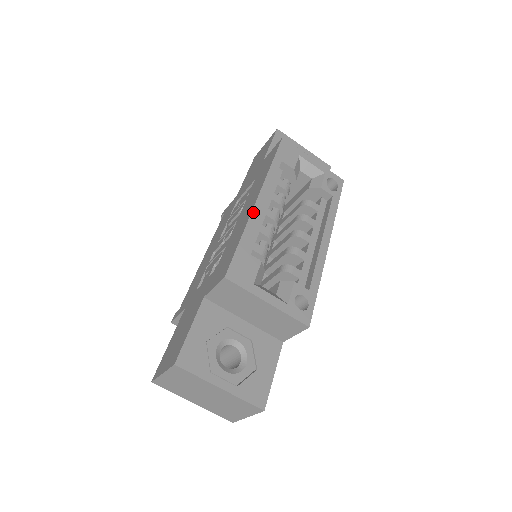
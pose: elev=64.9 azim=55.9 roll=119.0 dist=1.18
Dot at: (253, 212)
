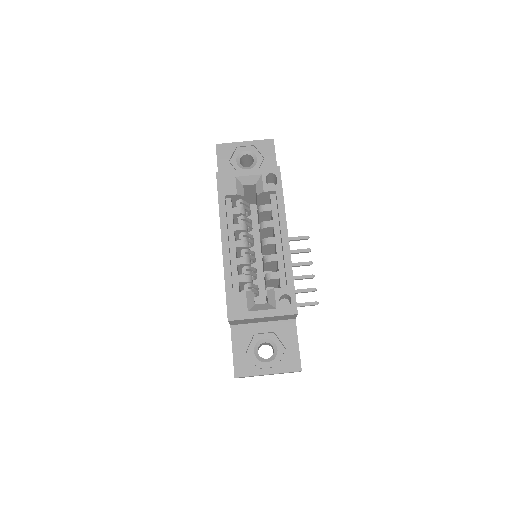
Dot at: (224, 258)
